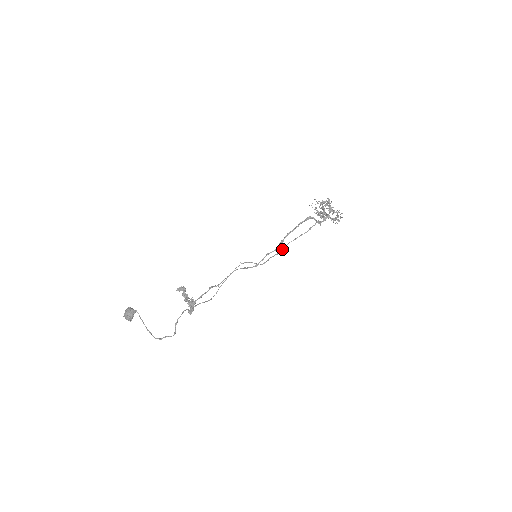
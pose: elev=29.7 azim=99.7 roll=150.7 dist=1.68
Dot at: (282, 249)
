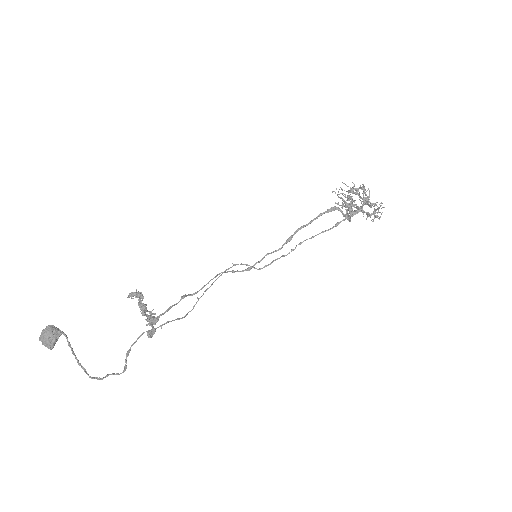
Dot at: (292, 249)
